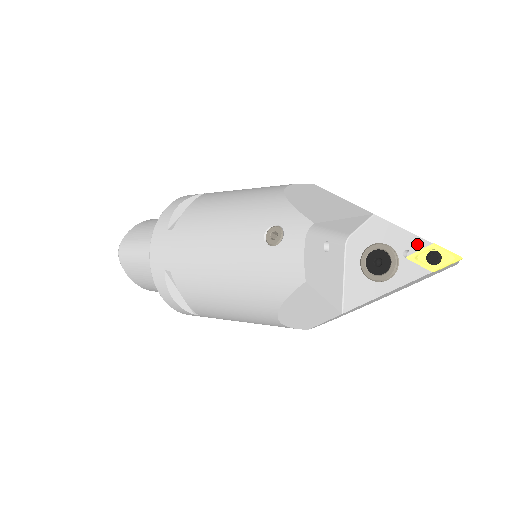
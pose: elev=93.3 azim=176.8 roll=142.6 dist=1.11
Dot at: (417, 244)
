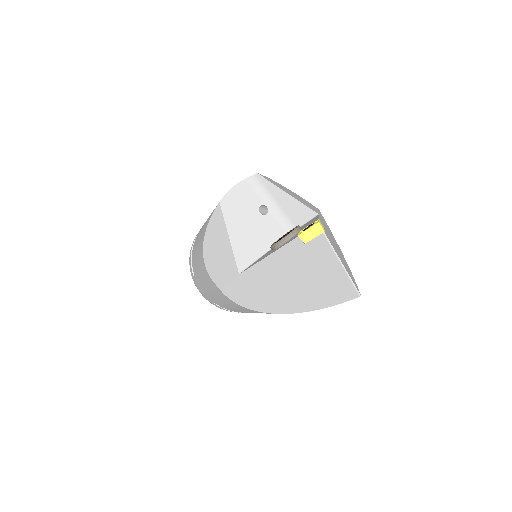
Dot at: occluded
